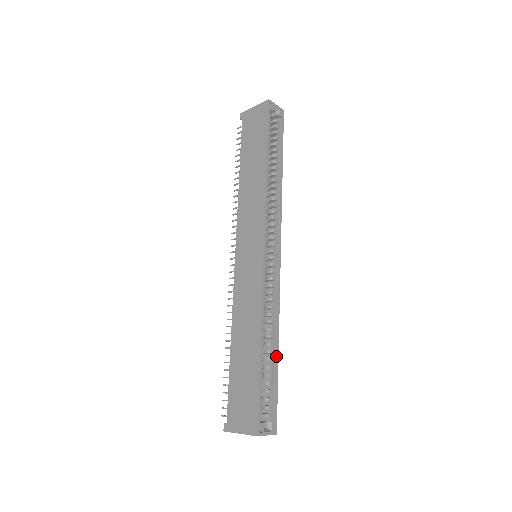
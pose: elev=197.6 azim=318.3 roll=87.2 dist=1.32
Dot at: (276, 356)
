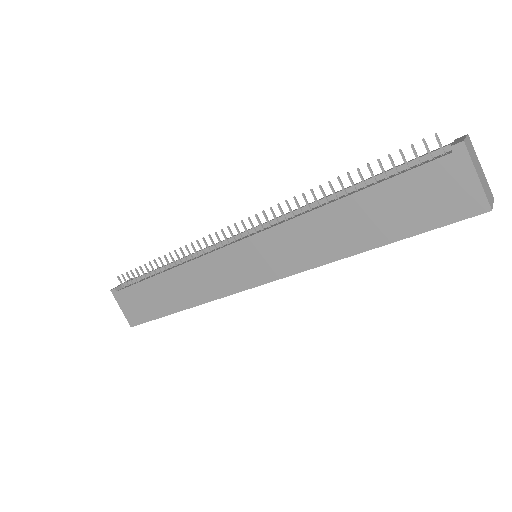
Dot at: occluded
